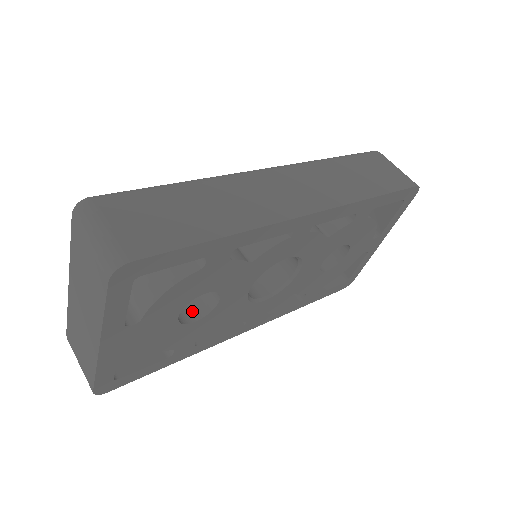
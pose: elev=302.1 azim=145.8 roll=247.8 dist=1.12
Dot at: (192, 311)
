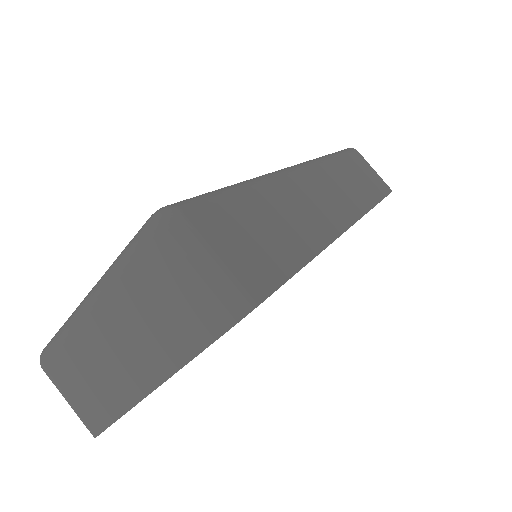
Dot at: occluded
